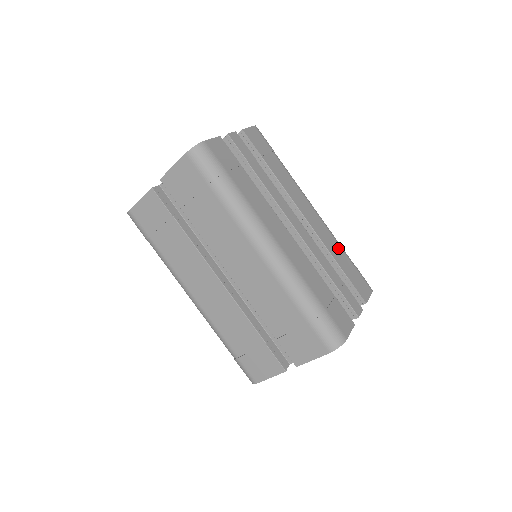
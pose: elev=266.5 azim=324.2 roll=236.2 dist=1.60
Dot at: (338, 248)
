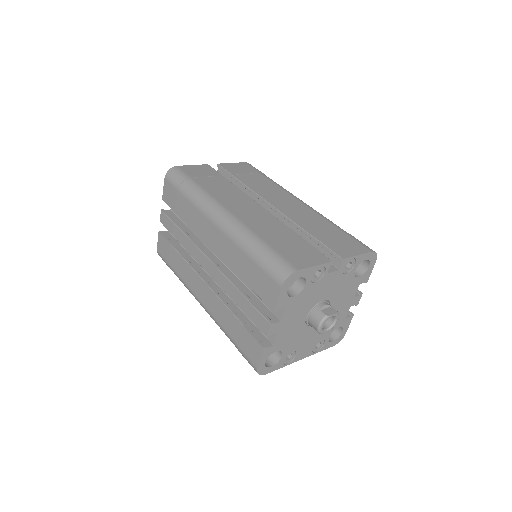
Dot at: occluded
